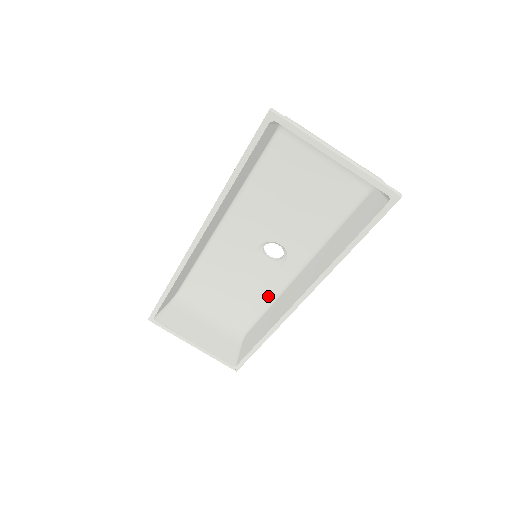
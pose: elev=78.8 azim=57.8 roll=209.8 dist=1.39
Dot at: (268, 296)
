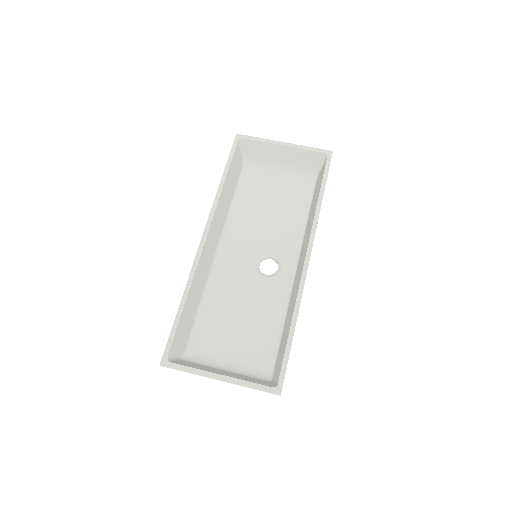
Dot at: (280, 308)
